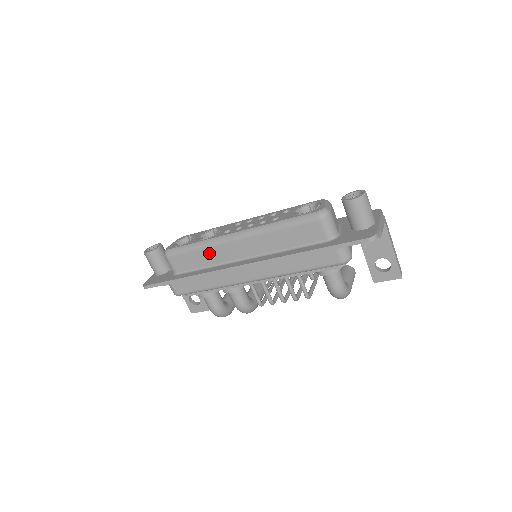
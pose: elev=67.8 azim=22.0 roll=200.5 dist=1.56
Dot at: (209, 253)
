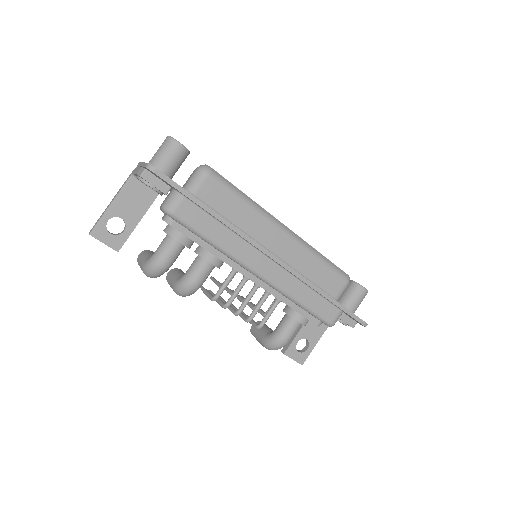
Dot at: (250, 216)
